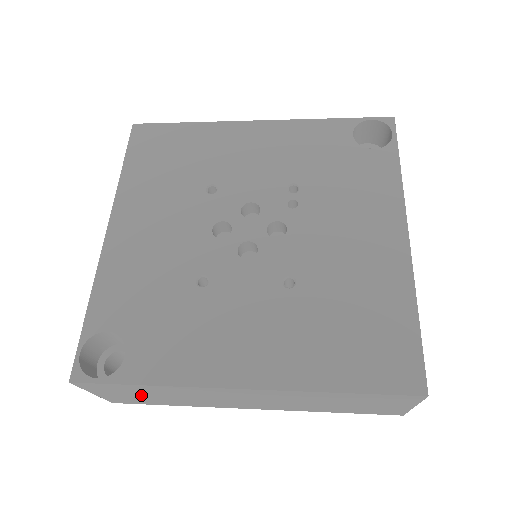
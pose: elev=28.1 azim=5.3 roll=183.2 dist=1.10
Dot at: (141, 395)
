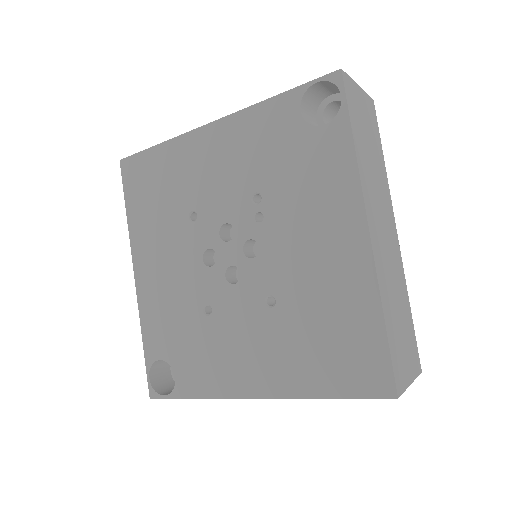
Dot at: occluded
